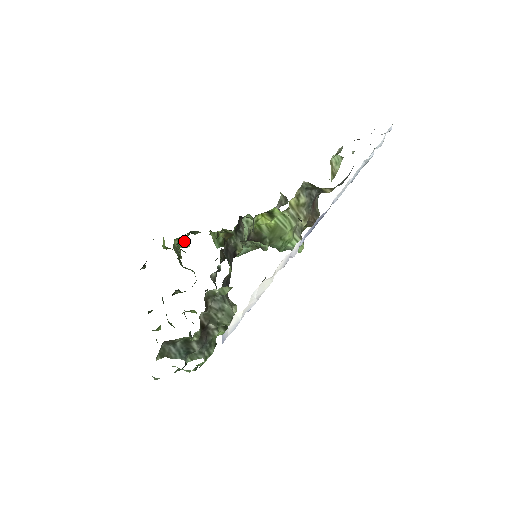
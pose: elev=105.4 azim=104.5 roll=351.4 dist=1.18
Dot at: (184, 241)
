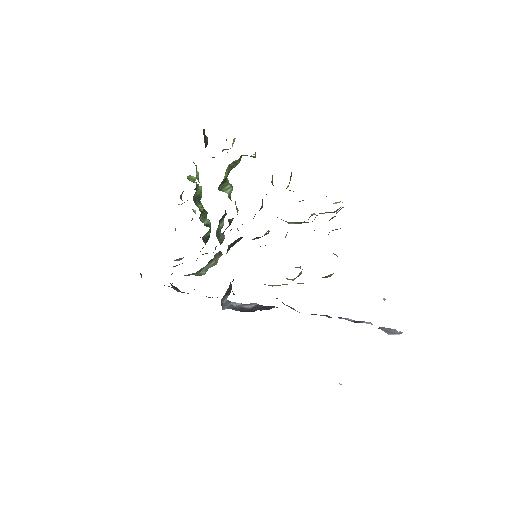
Dot at: occluded
